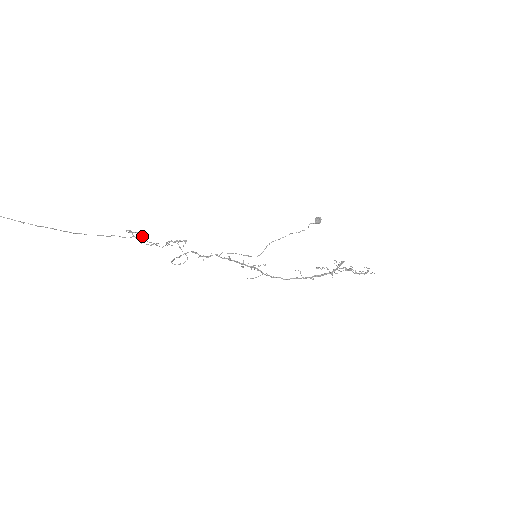
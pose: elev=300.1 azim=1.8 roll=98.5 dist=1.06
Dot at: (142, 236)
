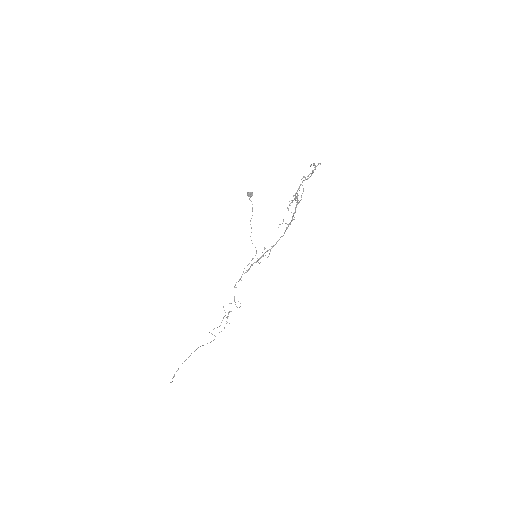
Dot at: occluded
